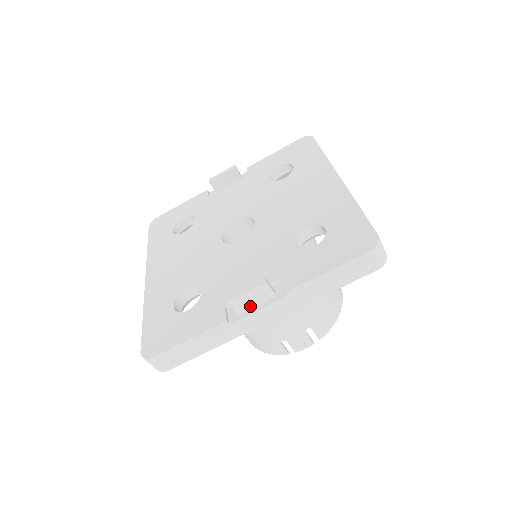
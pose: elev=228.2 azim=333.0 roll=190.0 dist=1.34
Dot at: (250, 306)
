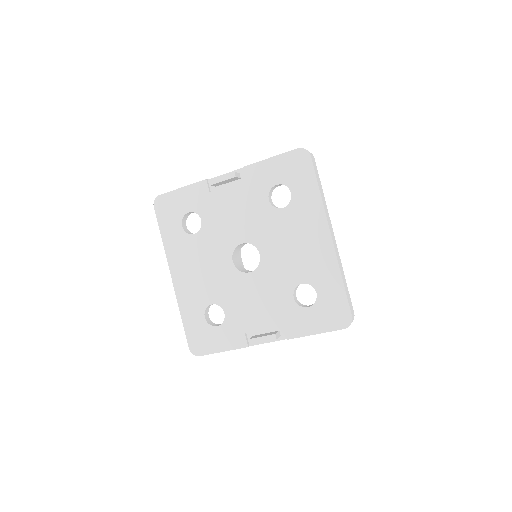
Dot at: occluded
